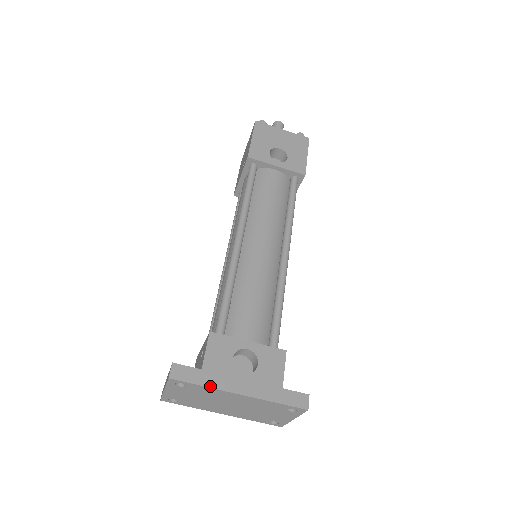
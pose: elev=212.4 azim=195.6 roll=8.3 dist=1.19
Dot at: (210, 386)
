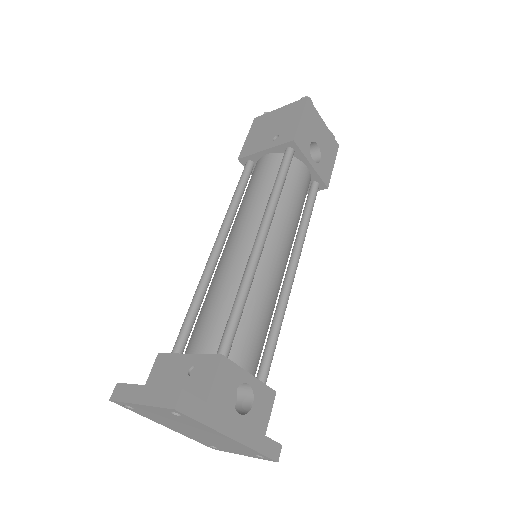
Dot at: (210, 425)
